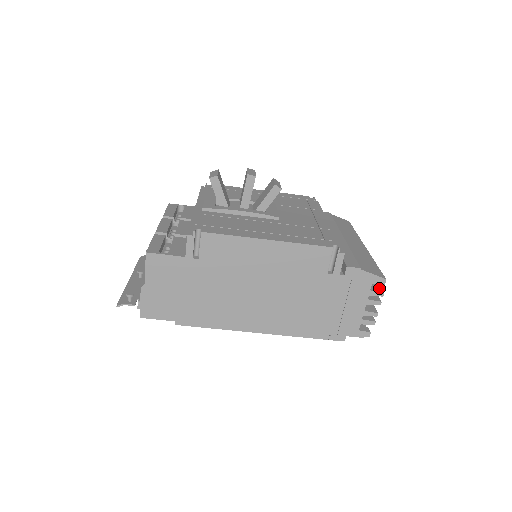
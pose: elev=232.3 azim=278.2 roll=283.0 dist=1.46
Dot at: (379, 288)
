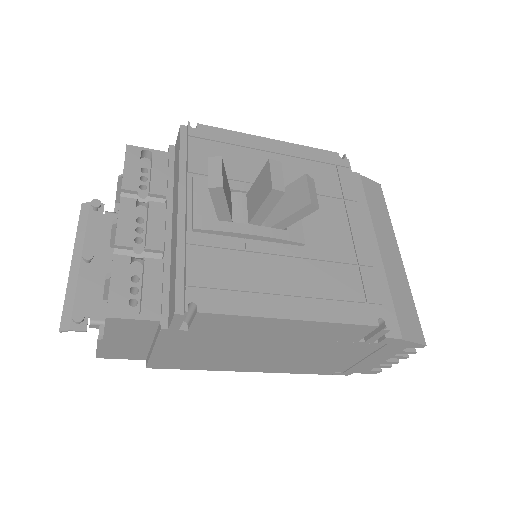
Dot at: occluded
